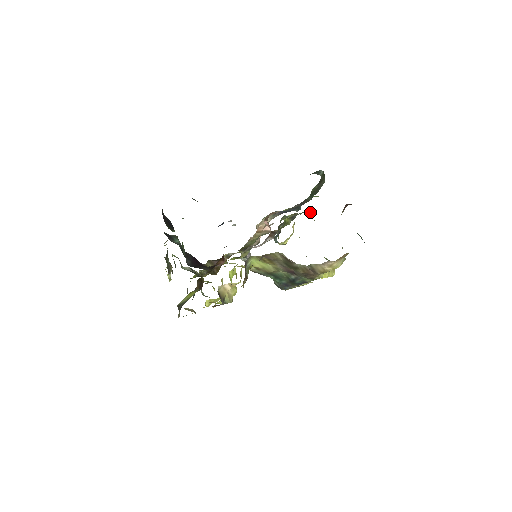
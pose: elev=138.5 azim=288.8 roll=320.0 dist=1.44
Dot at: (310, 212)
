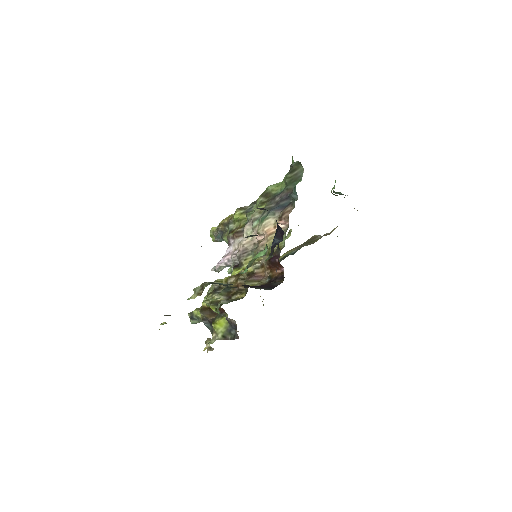
Dot at: occluded
